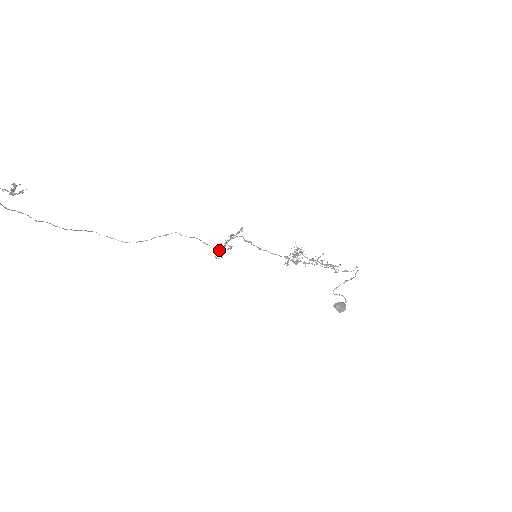
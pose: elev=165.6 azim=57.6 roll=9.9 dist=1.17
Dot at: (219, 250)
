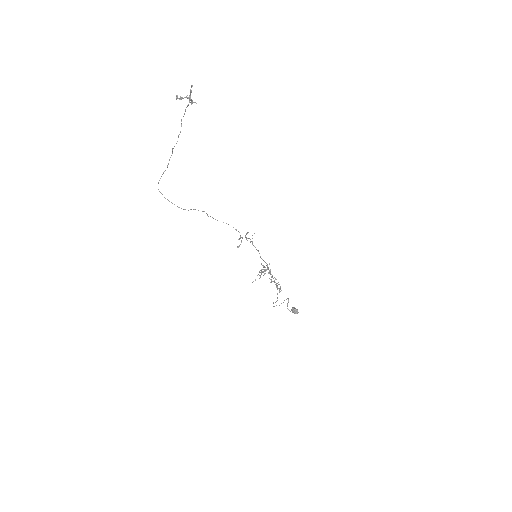
Dot at: (254, 233)
